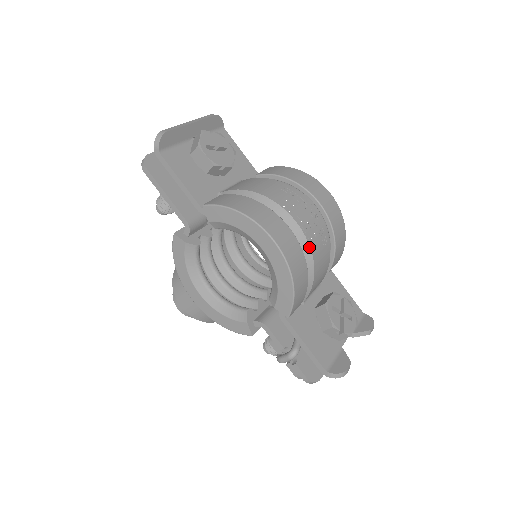
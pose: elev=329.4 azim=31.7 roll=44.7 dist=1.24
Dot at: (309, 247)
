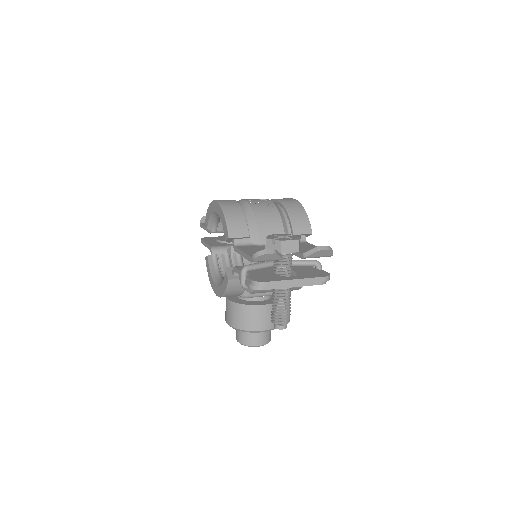
Dot at: (249, 205)
